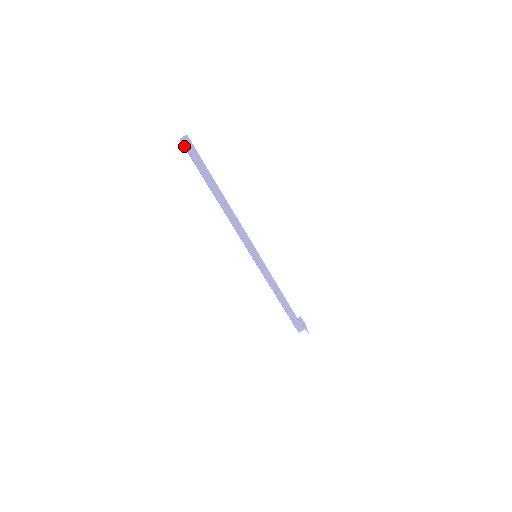
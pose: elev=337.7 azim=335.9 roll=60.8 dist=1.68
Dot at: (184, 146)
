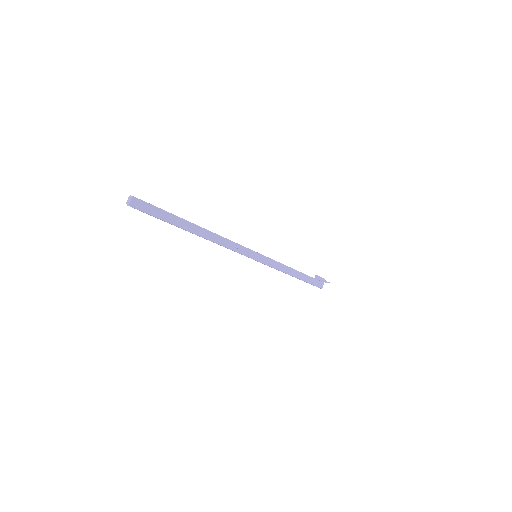
Dot at: occluded
